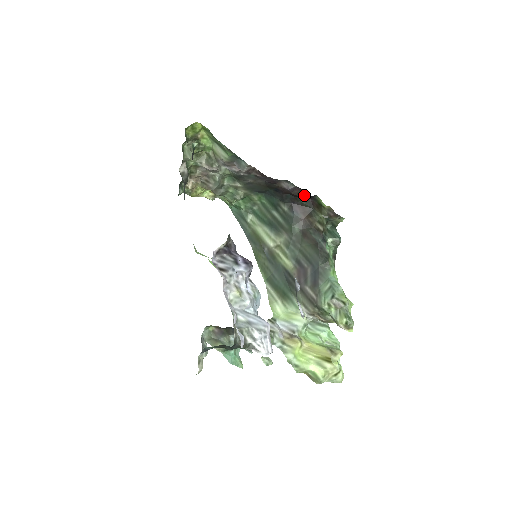
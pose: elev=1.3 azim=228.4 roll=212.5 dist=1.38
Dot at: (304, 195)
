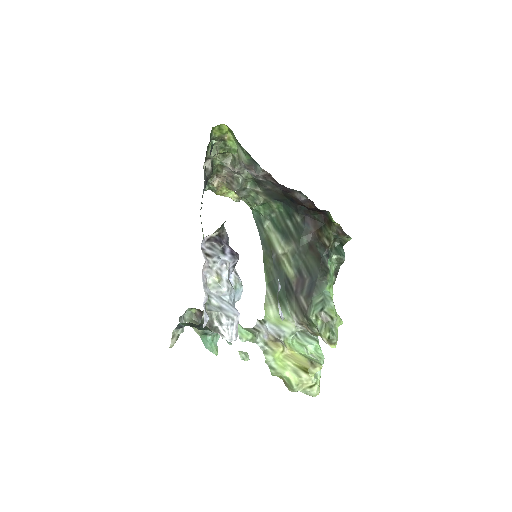
Dot at: (316, 209)
